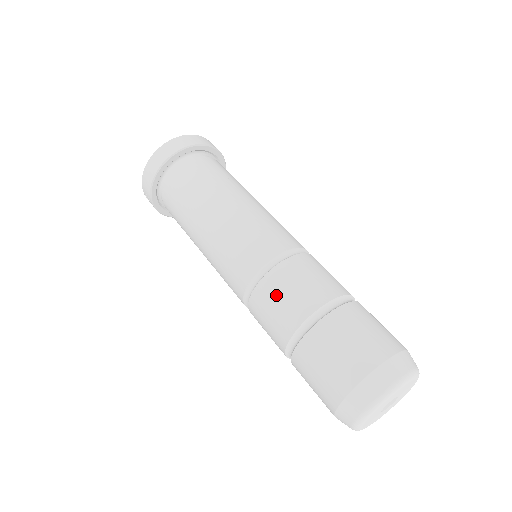
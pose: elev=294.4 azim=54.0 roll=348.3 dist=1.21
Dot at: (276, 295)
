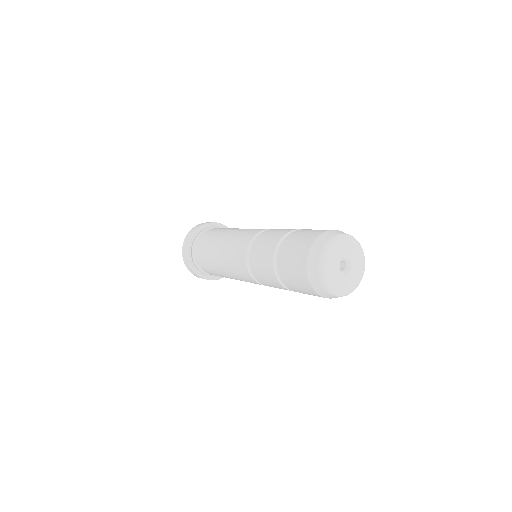
Dot at: (258, 257)
